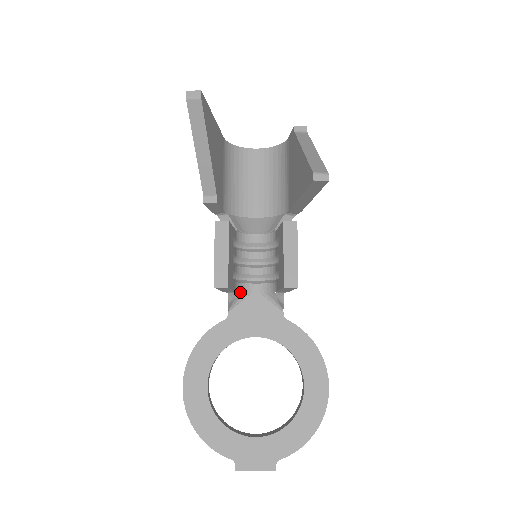
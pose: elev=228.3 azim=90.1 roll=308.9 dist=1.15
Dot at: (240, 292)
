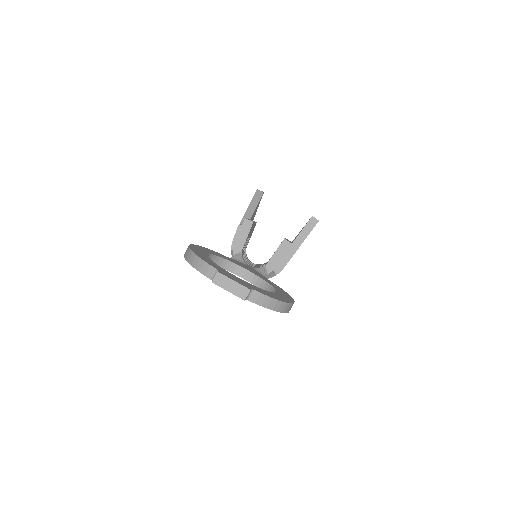
Dot at: (242, 256)
